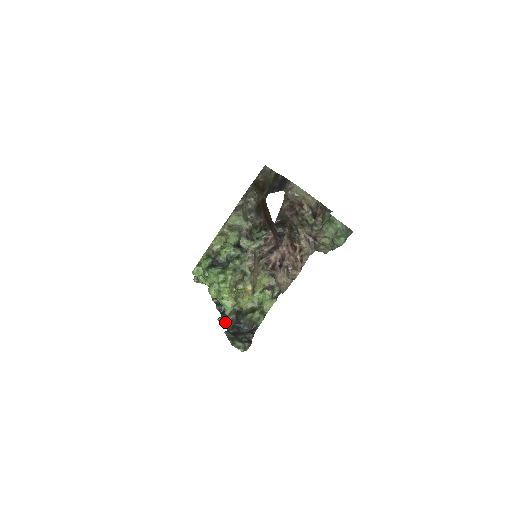
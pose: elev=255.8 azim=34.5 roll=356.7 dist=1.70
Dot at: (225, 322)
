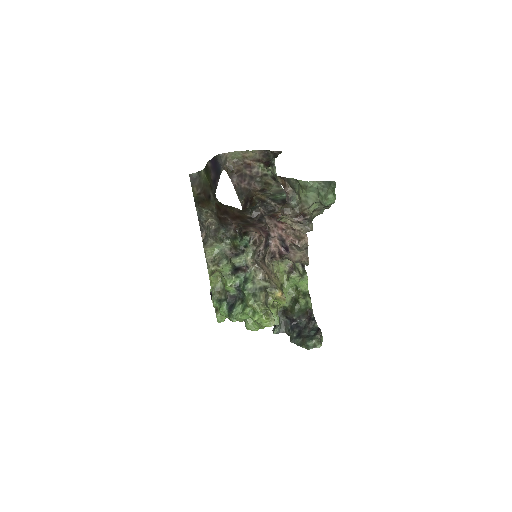
Dot at: (281, 330)
